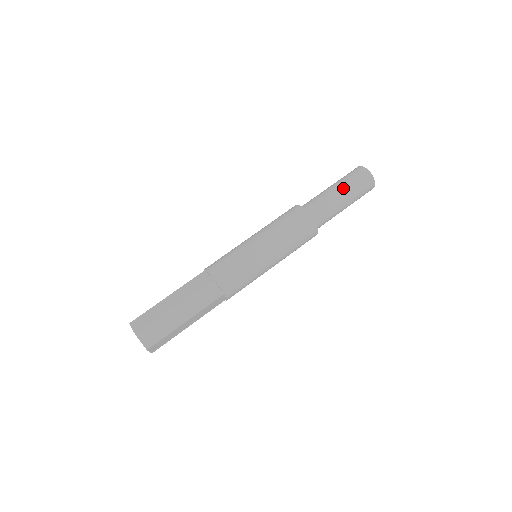
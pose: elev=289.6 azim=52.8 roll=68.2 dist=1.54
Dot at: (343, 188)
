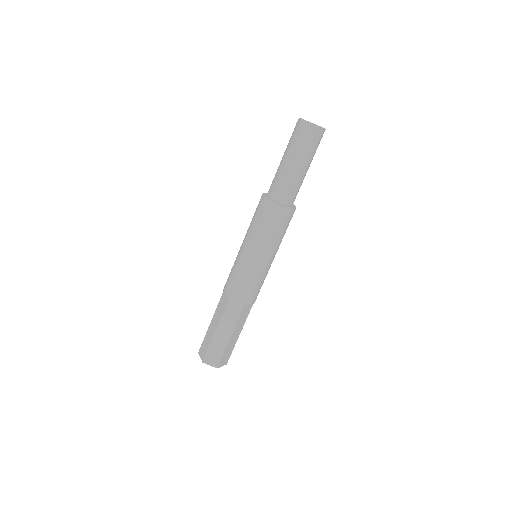
Dot at: (305, 161)
